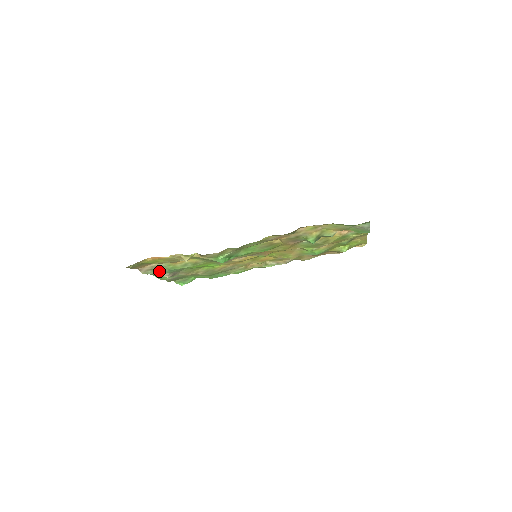
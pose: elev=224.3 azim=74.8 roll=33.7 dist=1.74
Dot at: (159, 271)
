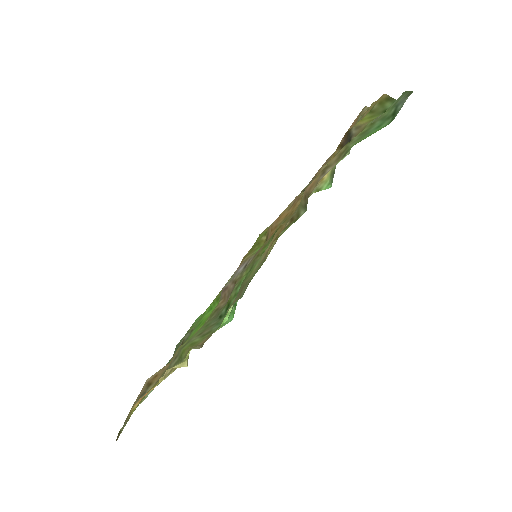
Dot at: occluded
